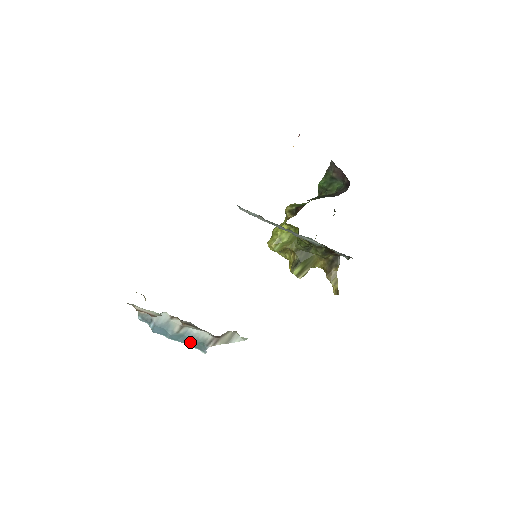
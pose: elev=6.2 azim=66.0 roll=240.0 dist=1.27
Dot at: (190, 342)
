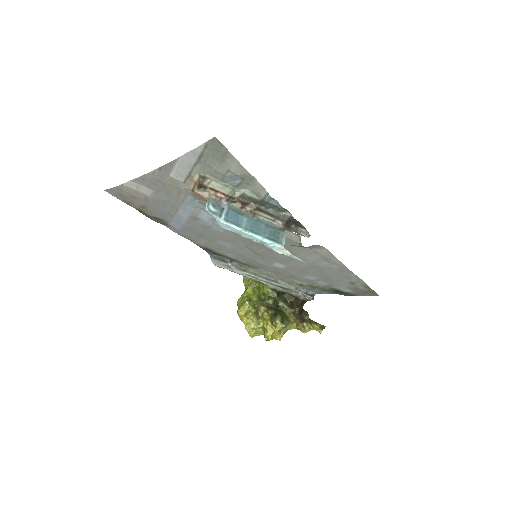
Dot at: (267, 229)
